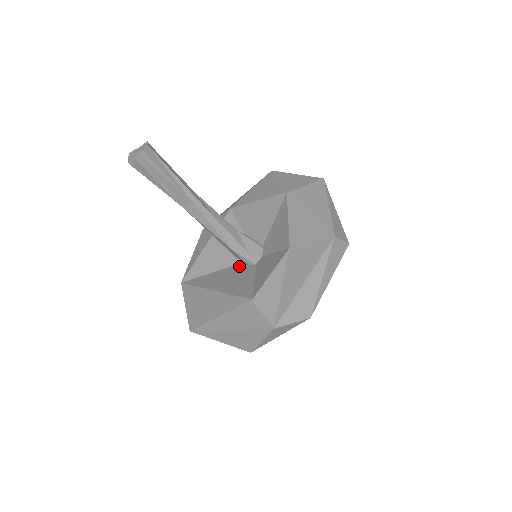
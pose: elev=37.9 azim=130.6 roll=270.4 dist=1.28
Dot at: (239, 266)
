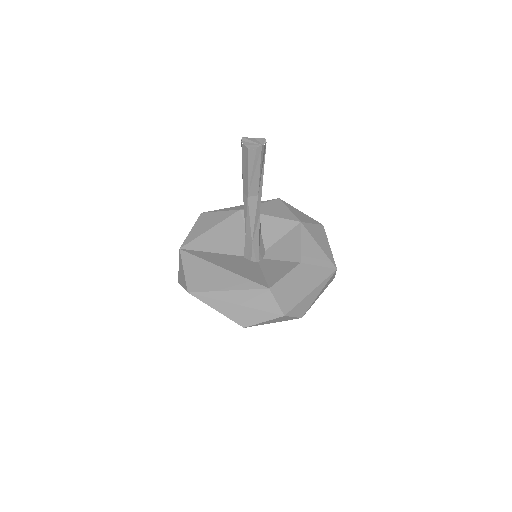
Dot at: (241, 258)
